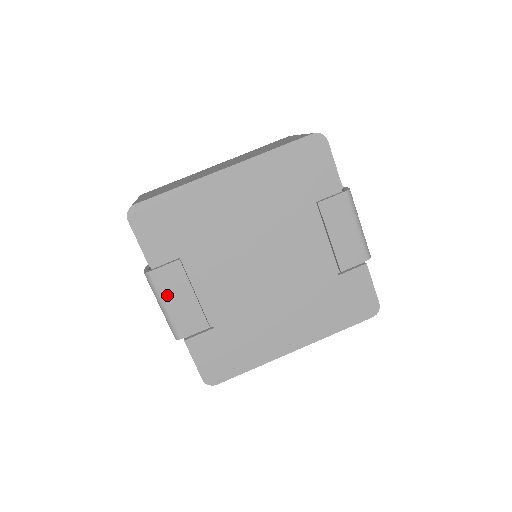
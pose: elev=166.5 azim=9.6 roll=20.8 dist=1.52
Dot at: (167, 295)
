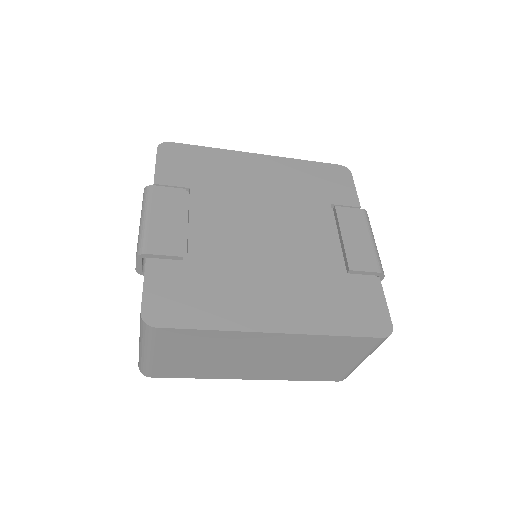
Dot at: (156, 209)
